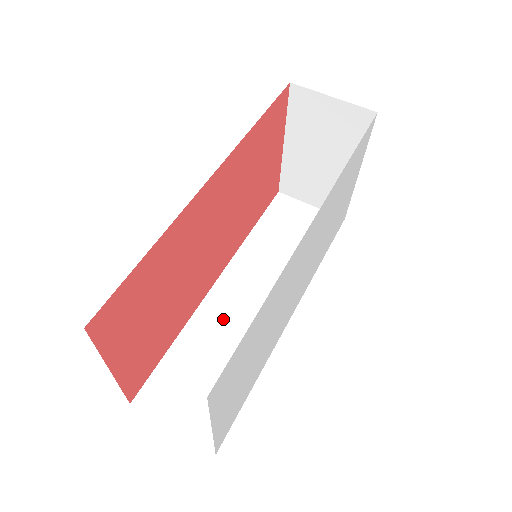
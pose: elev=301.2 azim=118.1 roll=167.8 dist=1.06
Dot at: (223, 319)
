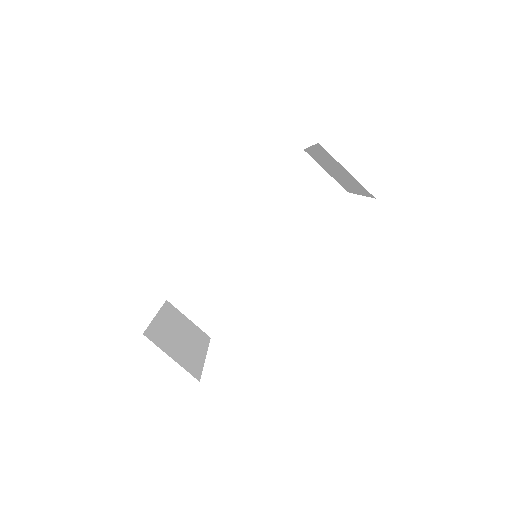
Dot at: (231, 258)
